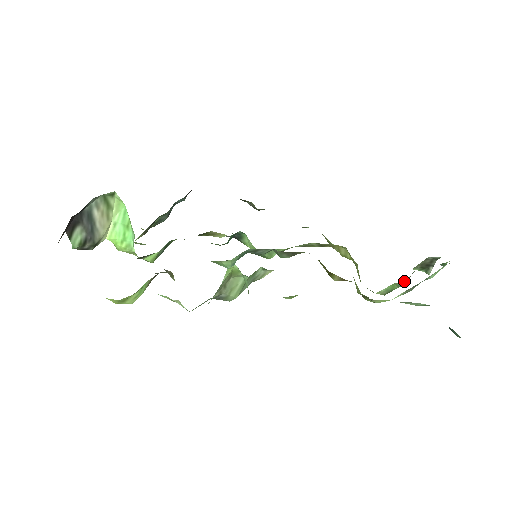
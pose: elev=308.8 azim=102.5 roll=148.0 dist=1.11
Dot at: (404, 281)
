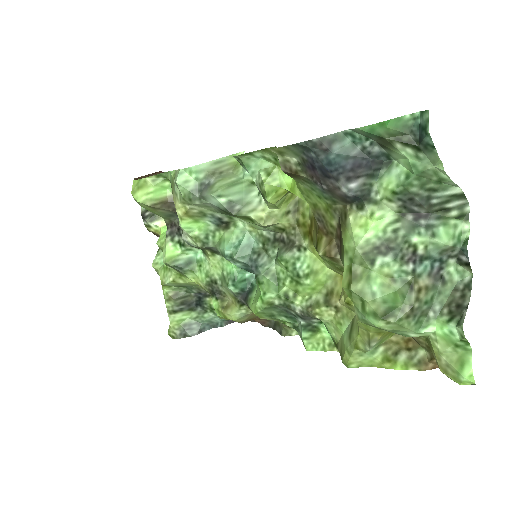
Dot at: (411, 280)
